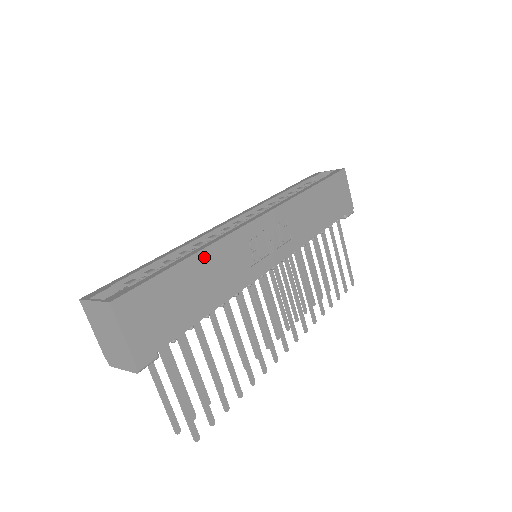
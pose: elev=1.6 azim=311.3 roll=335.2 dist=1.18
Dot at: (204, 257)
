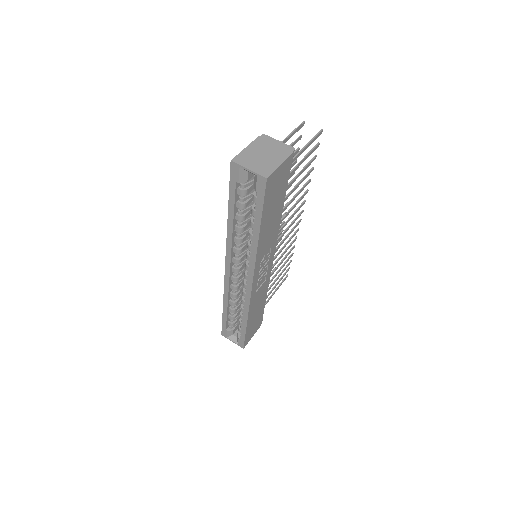
Dot at: (250, 315)
